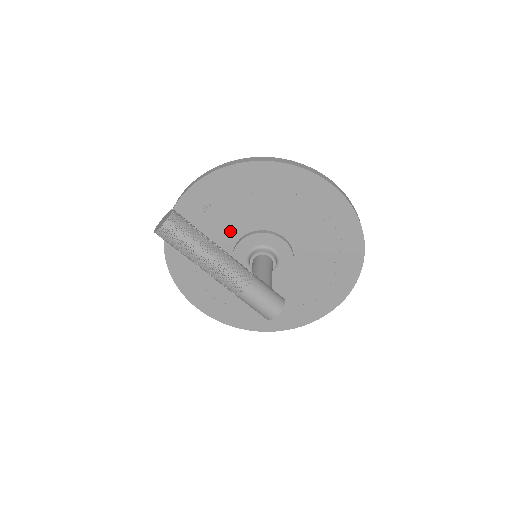
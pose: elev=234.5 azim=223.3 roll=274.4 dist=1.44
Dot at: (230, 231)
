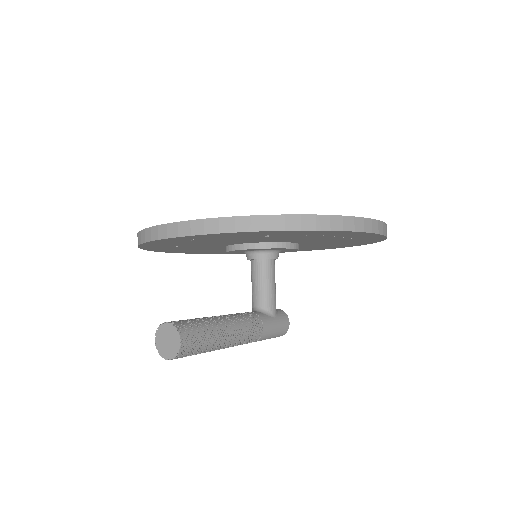
Dot at: (227, 242)
